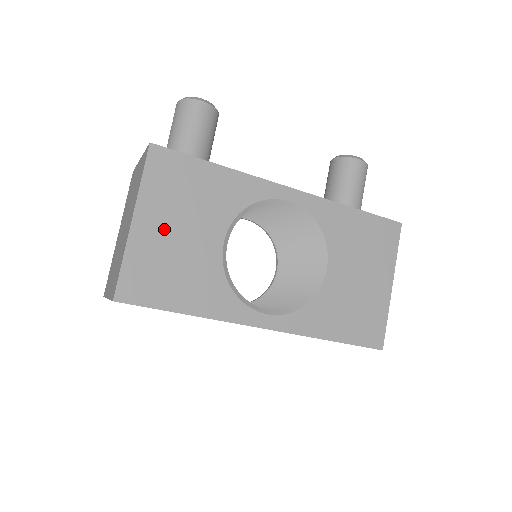
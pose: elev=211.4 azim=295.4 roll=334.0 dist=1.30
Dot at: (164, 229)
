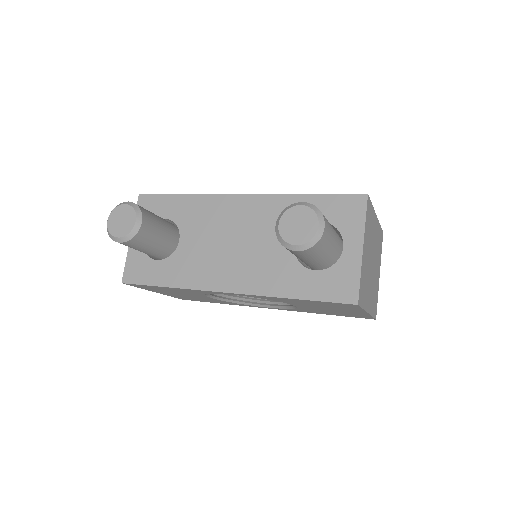
Dot at: (173, 294)
